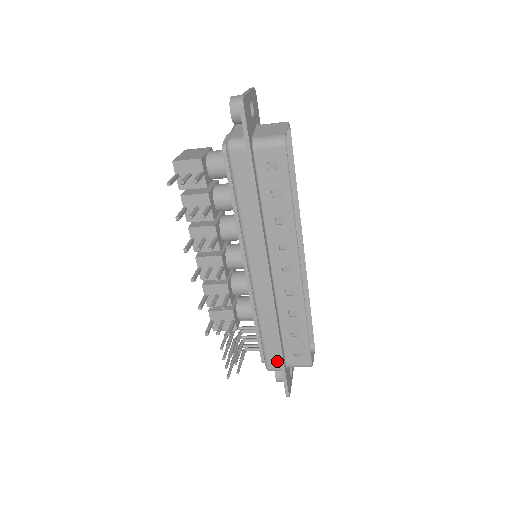
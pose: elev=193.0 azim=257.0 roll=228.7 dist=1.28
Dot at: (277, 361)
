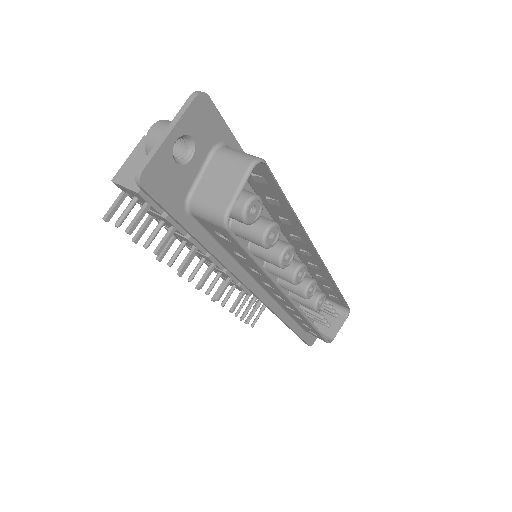
Dot at: occluded
